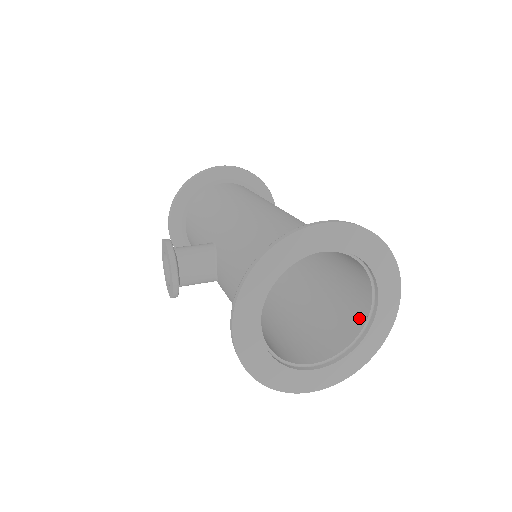
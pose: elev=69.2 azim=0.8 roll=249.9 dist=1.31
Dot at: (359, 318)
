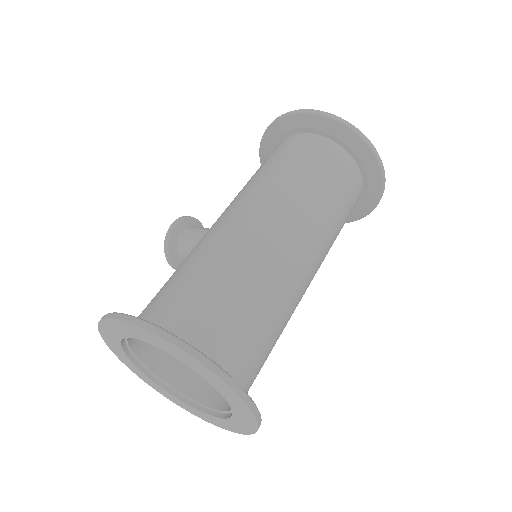
Dot at: occluded
